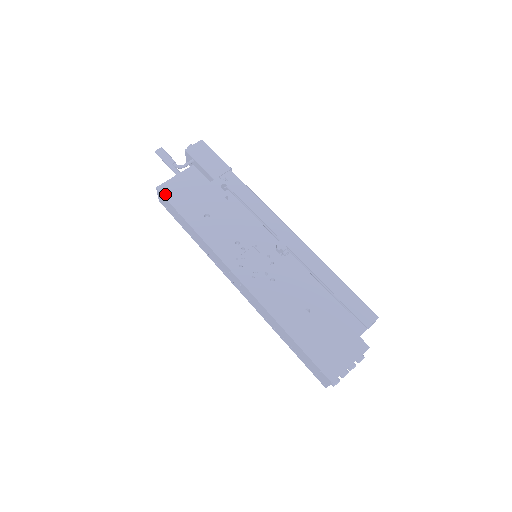
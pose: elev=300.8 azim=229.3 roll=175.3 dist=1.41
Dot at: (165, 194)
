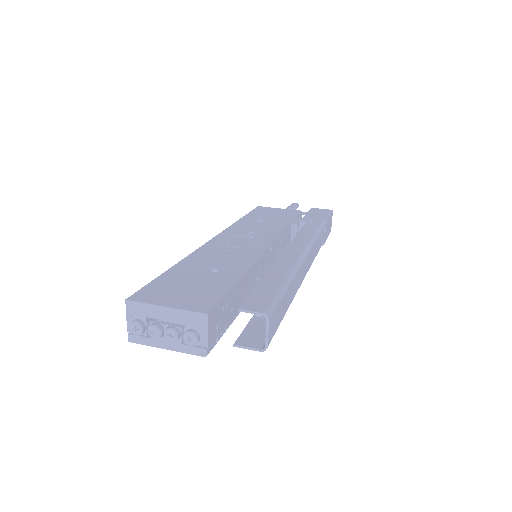
Dot at: (257, 209)
